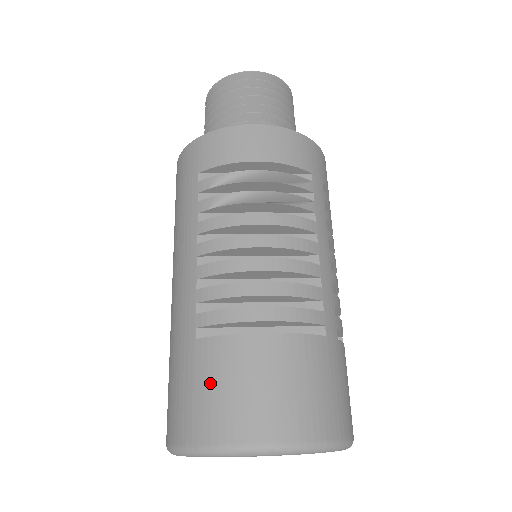
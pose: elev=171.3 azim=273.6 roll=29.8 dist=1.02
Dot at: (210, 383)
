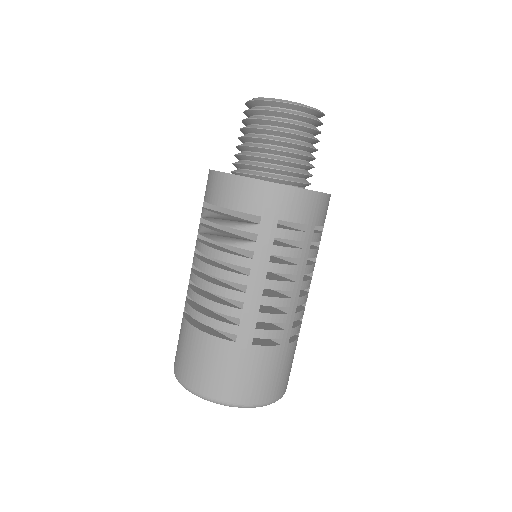
Dot at: (179, 340)
